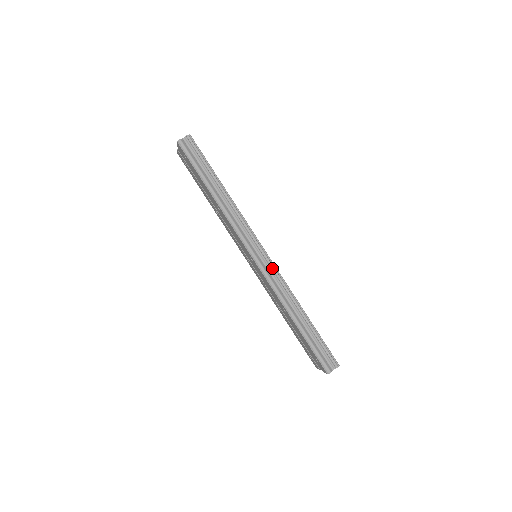
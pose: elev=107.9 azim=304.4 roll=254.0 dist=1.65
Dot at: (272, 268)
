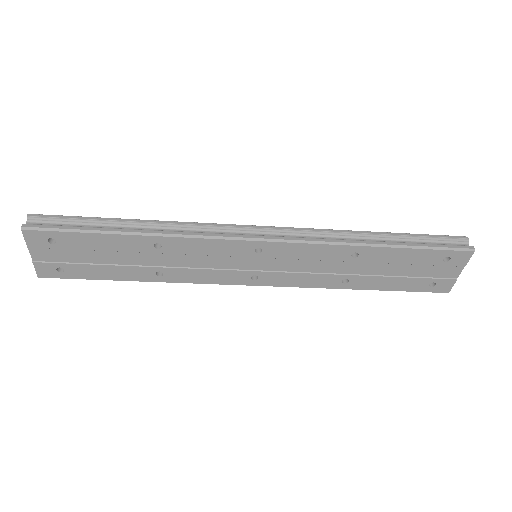
Dot at: (288, 229)
